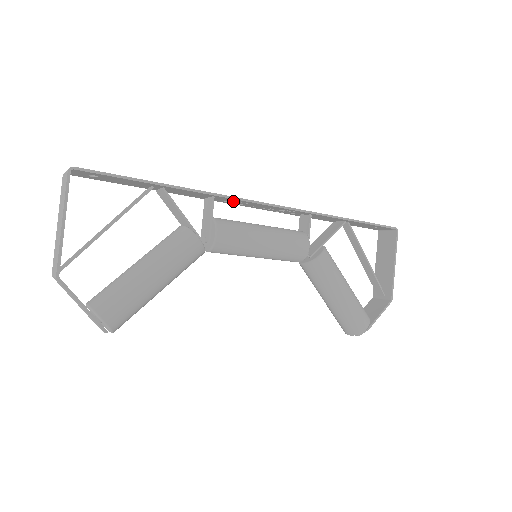
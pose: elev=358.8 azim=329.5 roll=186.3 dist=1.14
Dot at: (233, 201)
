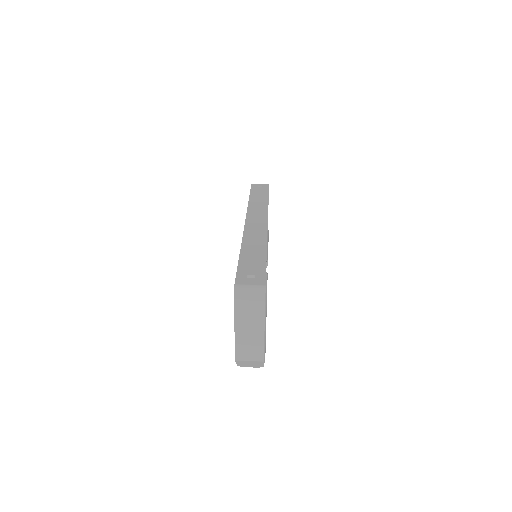
Dot at: (255, 230)
